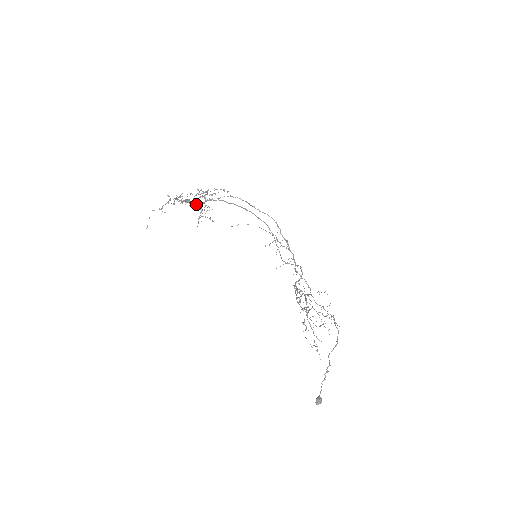
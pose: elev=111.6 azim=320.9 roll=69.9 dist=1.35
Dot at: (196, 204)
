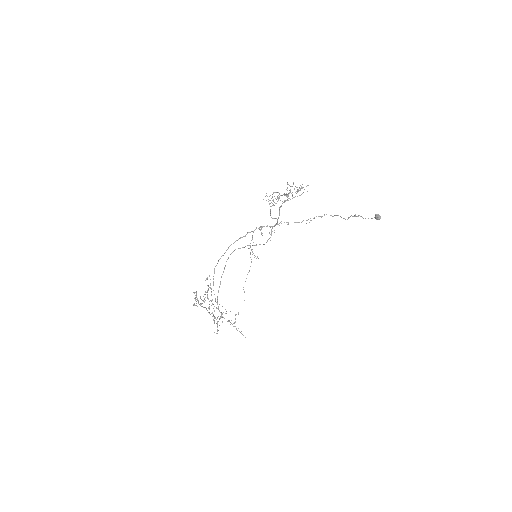
Dot at: occluded
